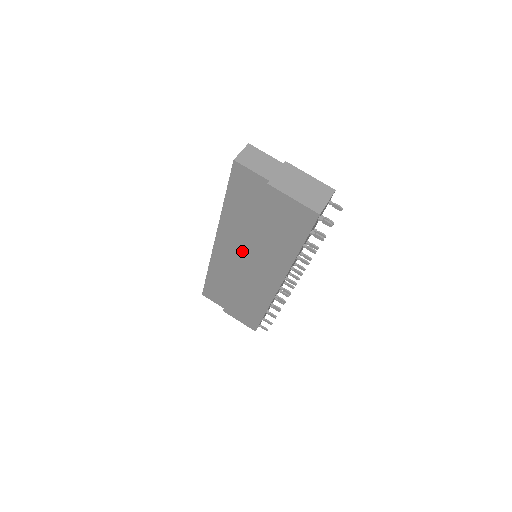
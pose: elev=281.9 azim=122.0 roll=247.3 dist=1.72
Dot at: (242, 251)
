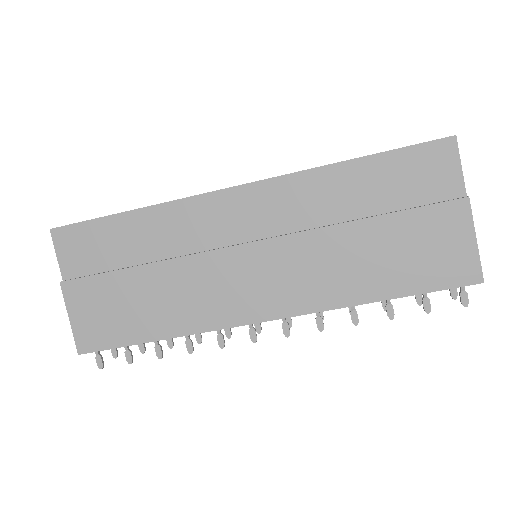
Dot at: (271, 233)
